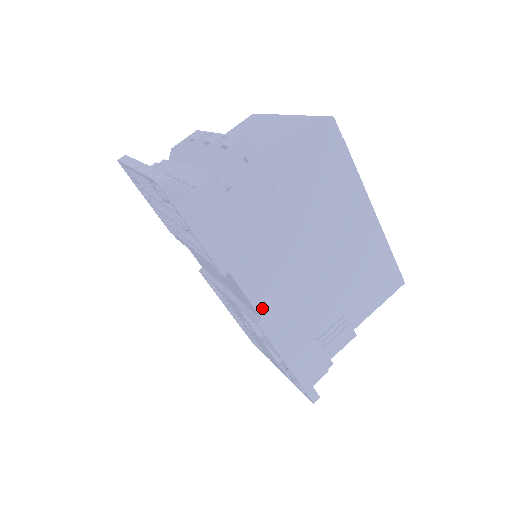
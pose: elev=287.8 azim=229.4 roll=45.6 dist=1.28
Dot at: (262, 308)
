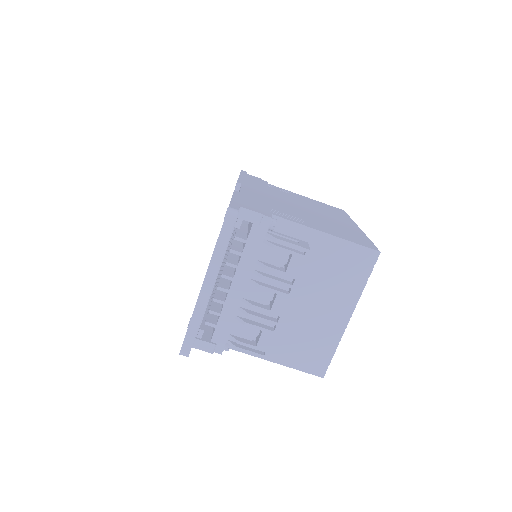
Dot at: occluded
